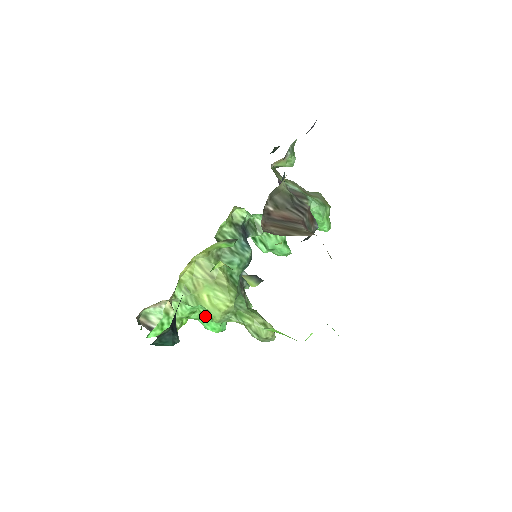
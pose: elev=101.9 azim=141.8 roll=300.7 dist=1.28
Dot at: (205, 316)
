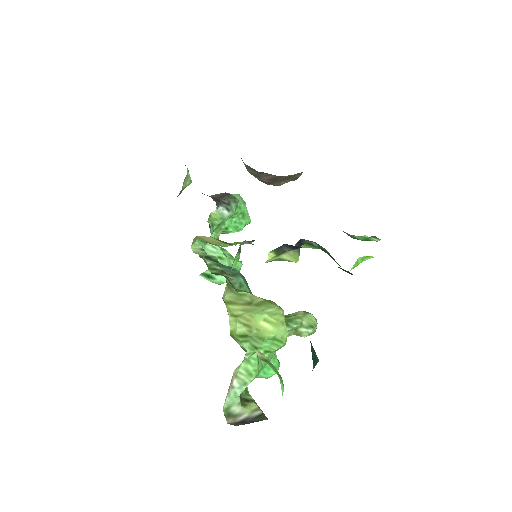
Dot at: occluded
